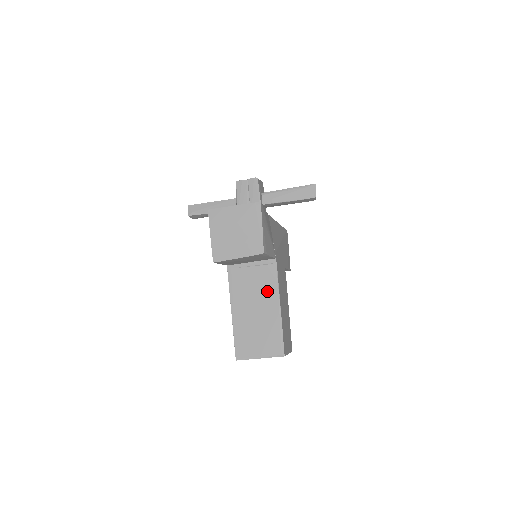
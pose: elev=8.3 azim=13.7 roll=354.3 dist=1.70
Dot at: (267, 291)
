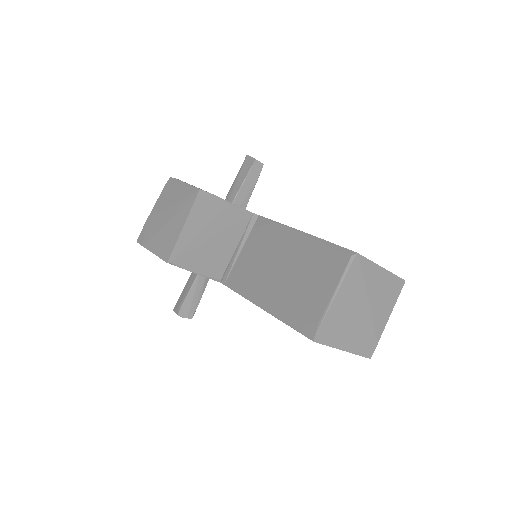
Dot at: (273, 241)
